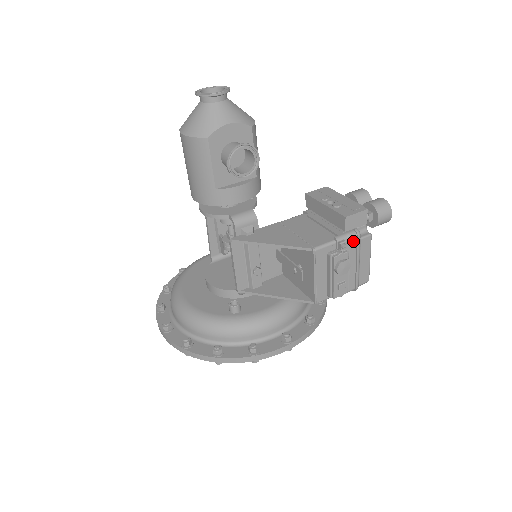
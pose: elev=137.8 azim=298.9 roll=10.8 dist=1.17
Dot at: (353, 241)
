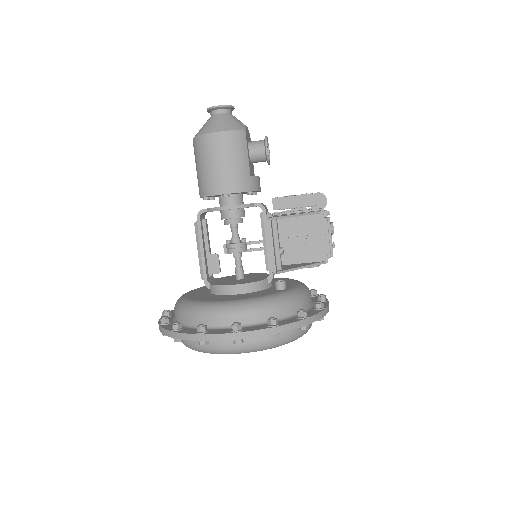
Dot at: occluded
